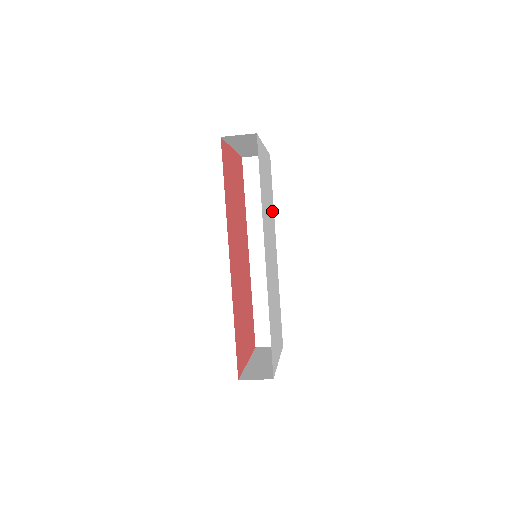
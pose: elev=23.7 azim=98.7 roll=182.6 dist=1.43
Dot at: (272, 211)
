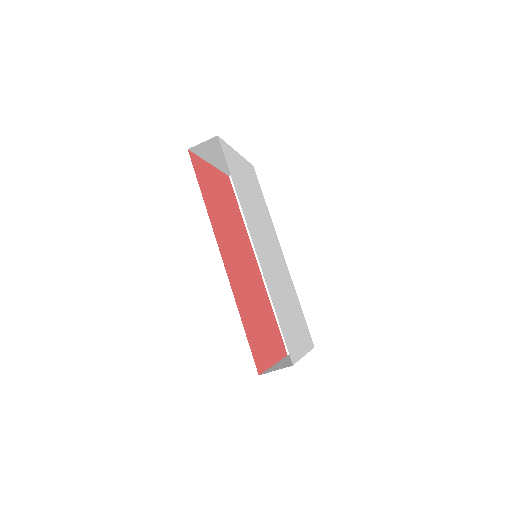
Dot at: (266, 214)
